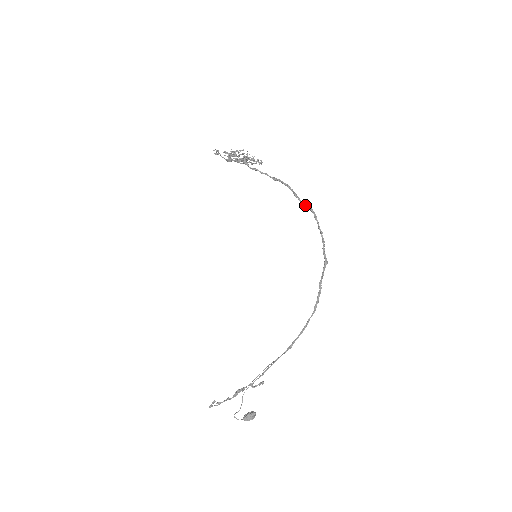
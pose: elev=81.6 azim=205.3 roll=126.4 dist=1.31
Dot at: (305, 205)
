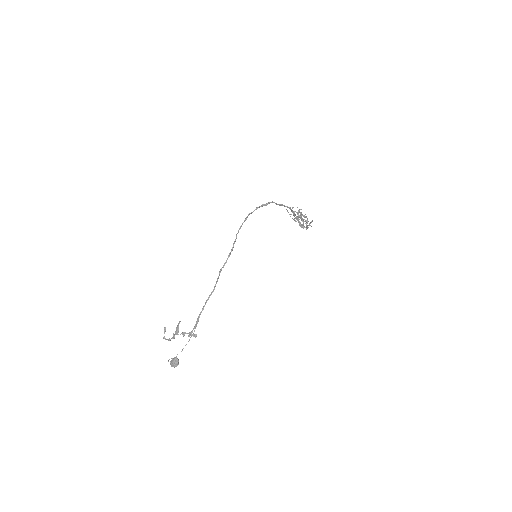
Dot at: occluded
